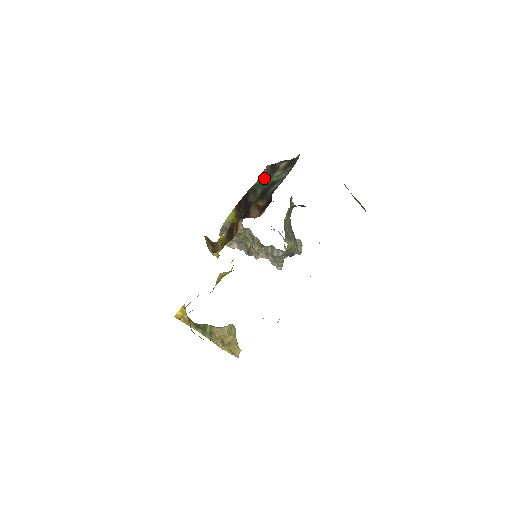
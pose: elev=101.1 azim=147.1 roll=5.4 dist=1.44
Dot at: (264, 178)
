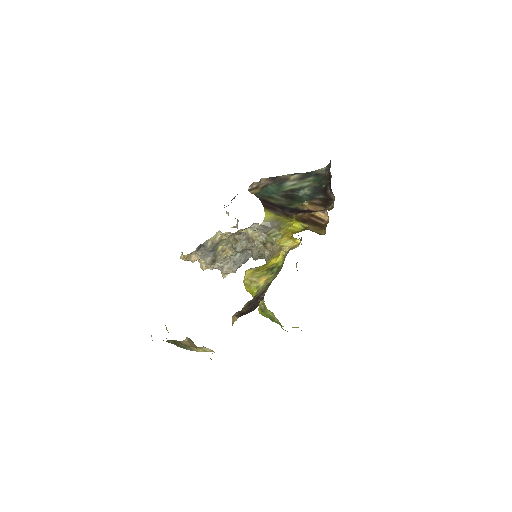
Dot at: (268, 188)
